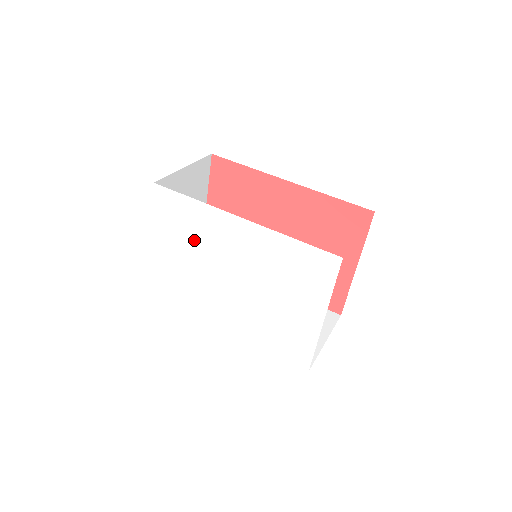
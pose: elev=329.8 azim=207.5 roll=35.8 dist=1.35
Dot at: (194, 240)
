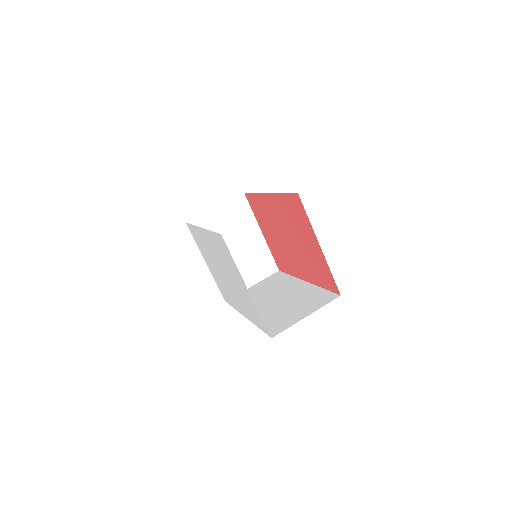
Dot at: (207, 253)
